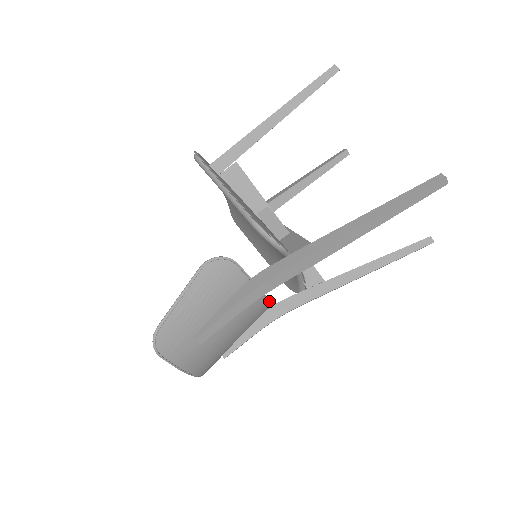
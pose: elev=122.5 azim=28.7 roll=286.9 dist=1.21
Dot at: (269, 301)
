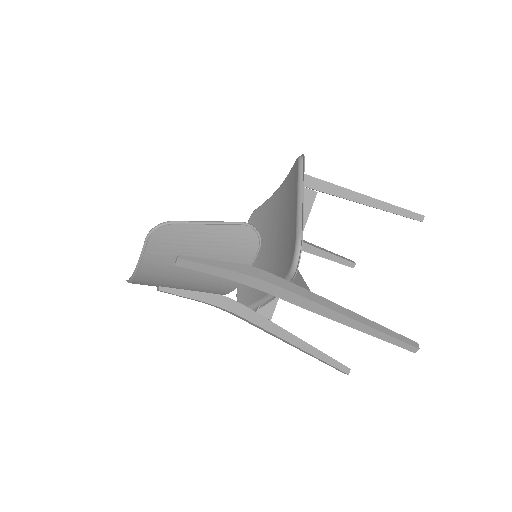
Dot at: (231, 291)
